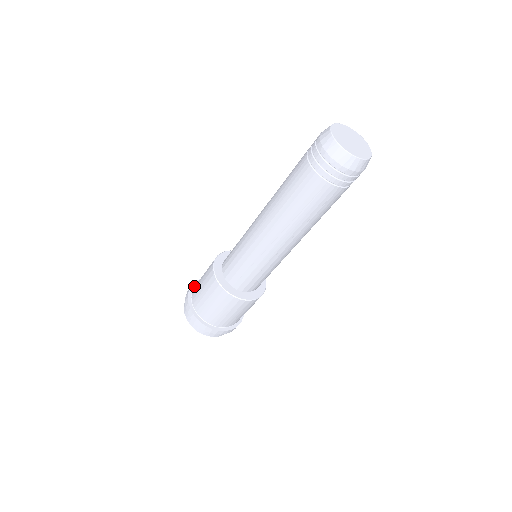
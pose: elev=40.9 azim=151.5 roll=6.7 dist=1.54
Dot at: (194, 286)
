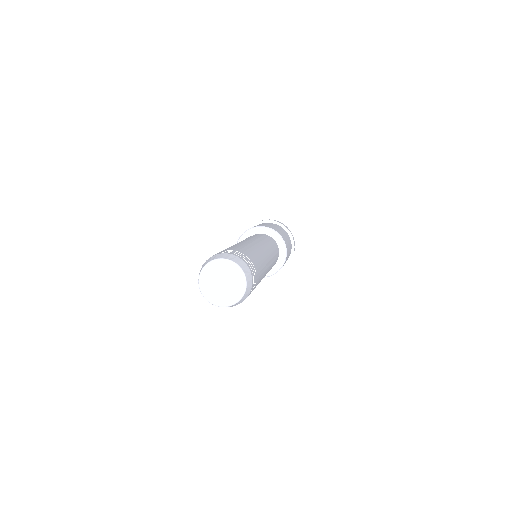
Dot at: (263, 222)
